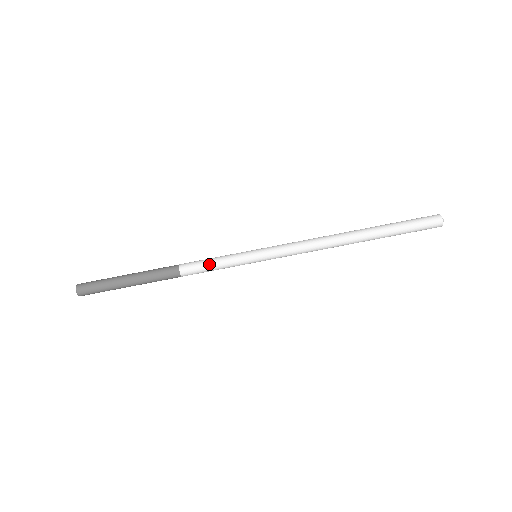
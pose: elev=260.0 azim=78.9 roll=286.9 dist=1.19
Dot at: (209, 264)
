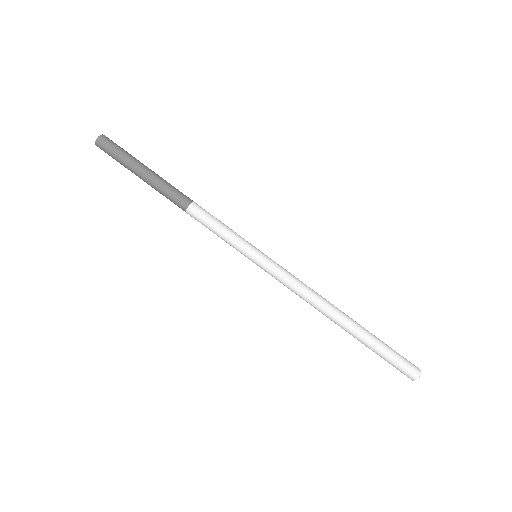
Dot at: (219, 221)
